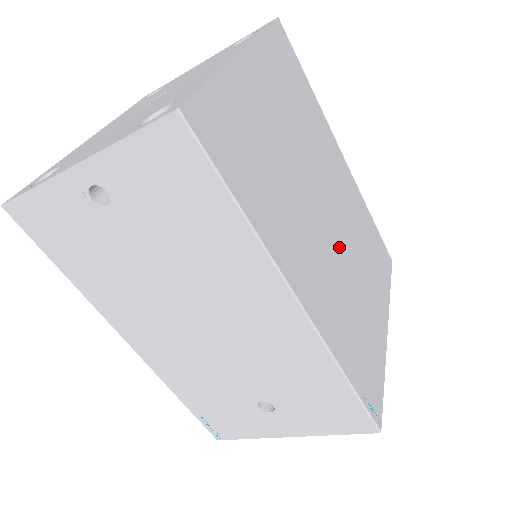
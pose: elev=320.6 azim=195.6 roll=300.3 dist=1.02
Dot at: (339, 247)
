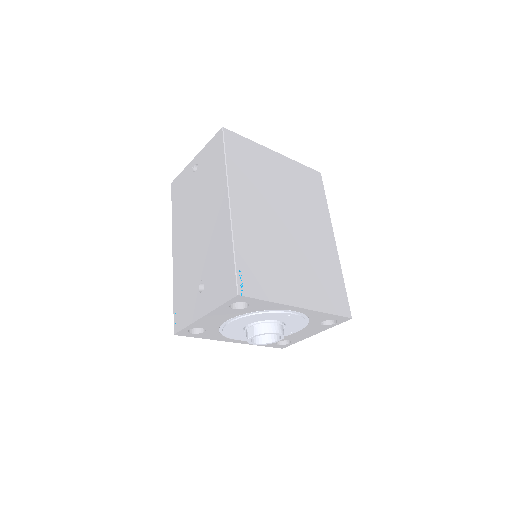
Dot at: (285, 236)
